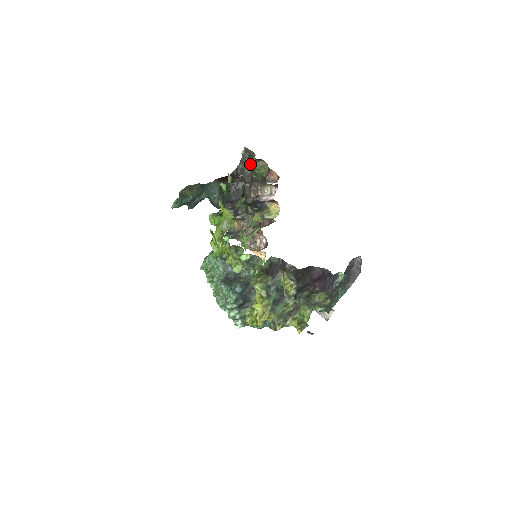
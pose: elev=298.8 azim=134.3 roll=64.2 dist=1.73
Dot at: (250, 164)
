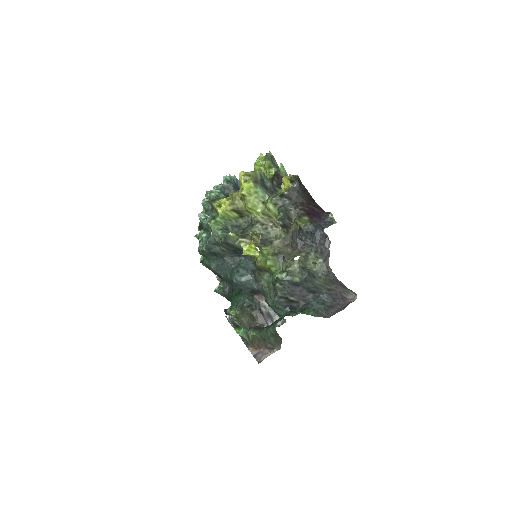
Dot at: occluded
